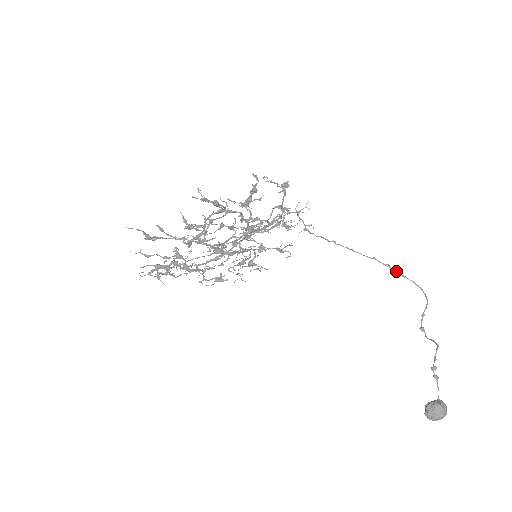
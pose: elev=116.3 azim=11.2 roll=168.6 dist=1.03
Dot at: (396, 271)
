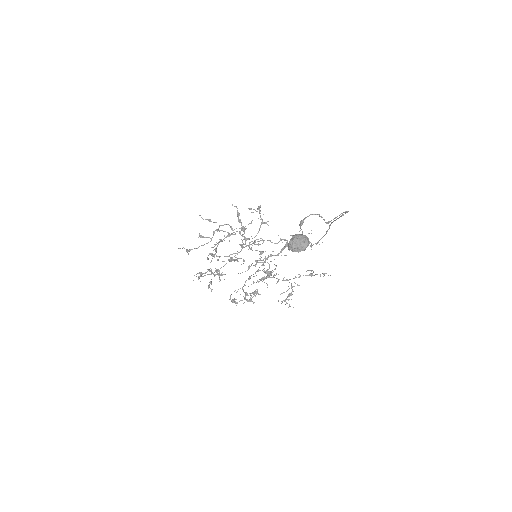
Dot at: (339, 217)
